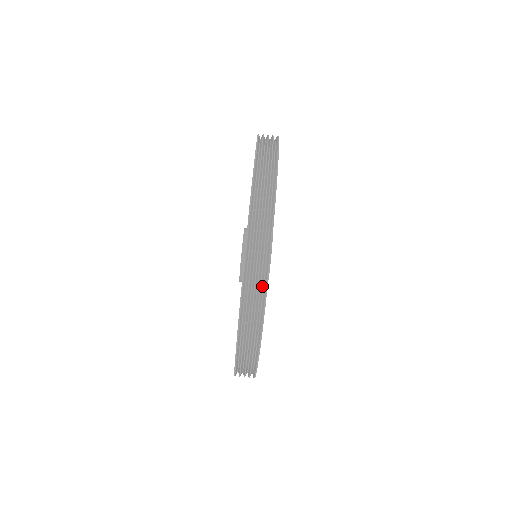
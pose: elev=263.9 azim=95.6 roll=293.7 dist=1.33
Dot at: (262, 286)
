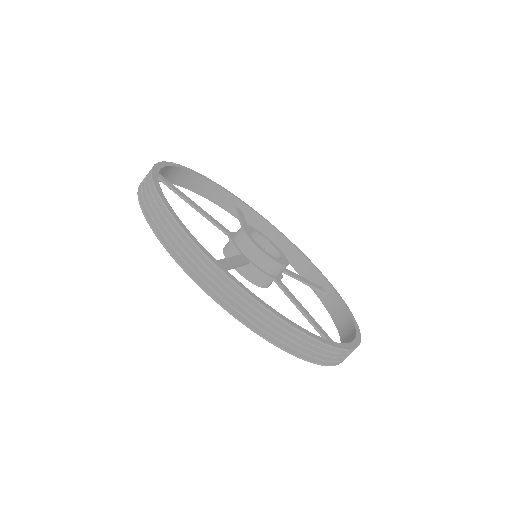
Dot at: (208, 263)
